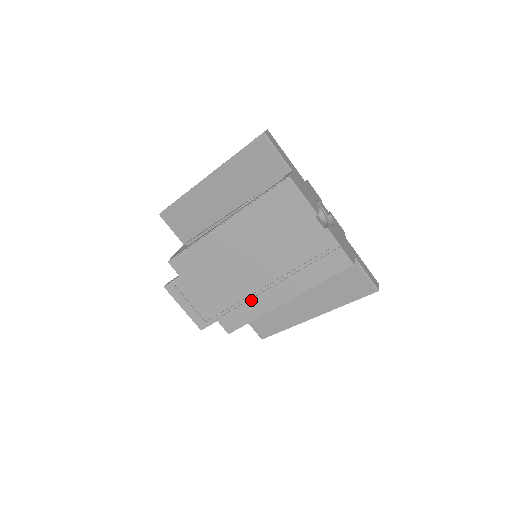
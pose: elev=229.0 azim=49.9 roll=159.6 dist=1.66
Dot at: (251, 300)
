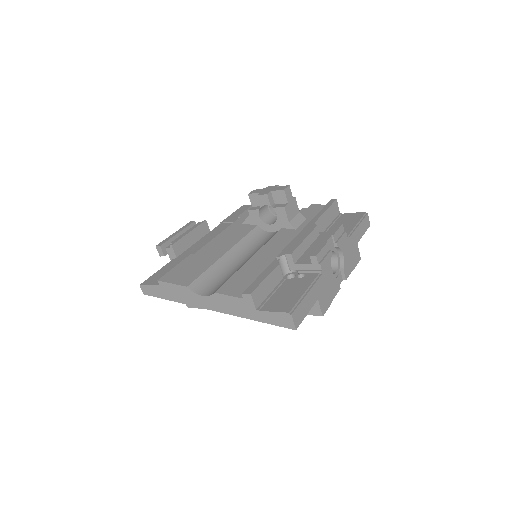
Dot at: occluded
